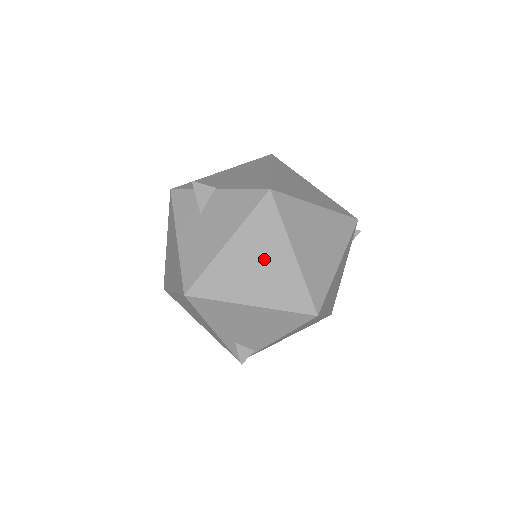
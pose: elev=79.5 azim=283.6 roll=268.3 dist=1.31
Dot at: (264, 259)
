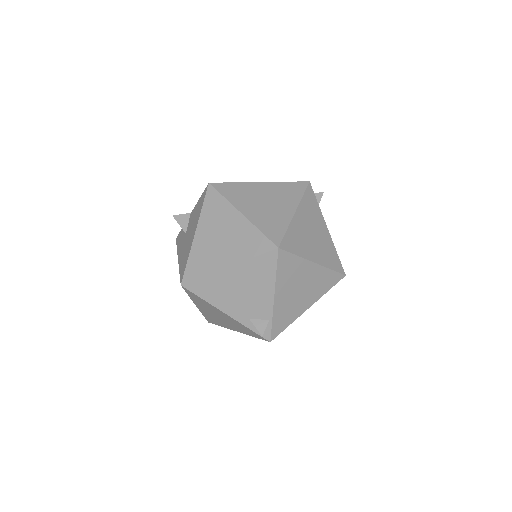
Dot at: (223, 229)
